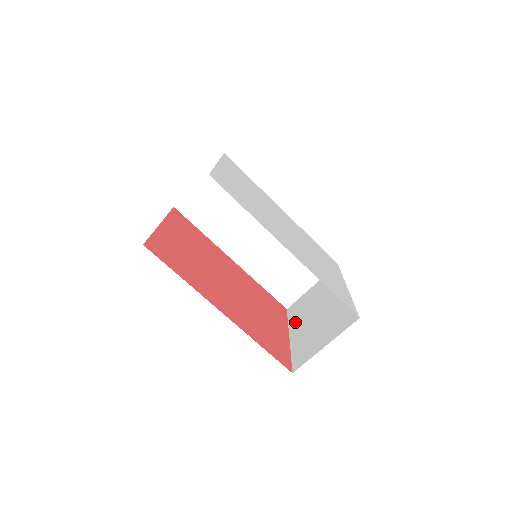
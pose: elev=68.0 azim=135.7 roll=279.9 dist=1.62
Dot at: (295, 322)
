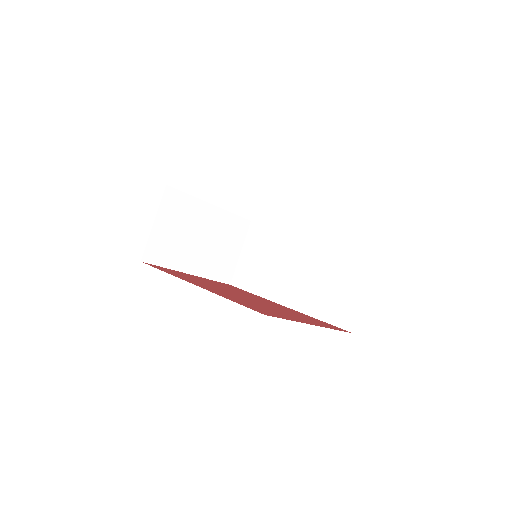
Dot at: occluded
